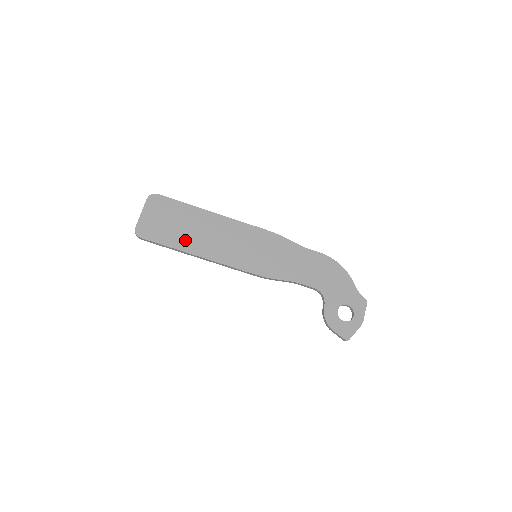
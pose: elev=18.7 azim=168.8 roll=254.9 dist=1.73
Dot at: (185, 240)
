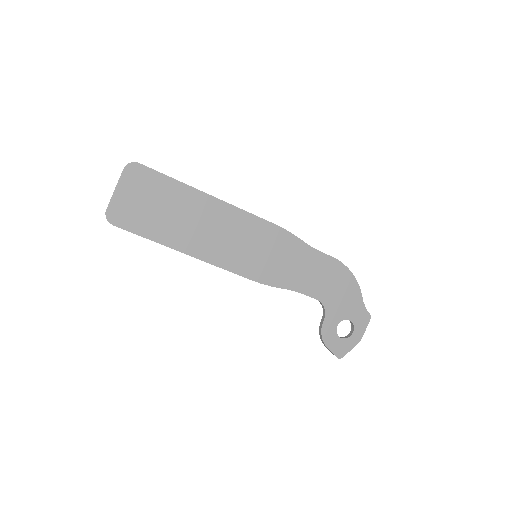
Dot at: (171, 231)
